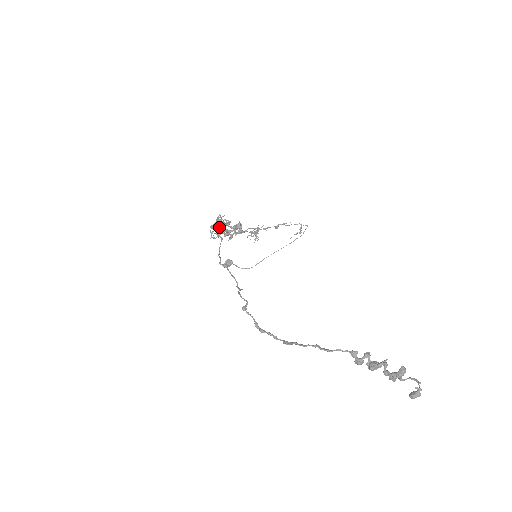
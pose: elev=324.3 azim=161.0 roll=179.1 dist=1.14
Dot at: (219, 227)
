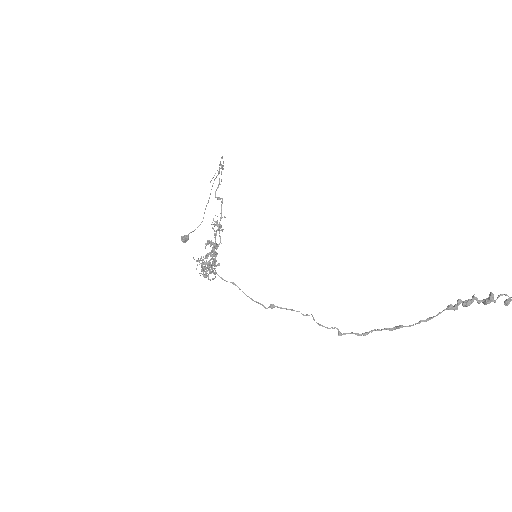
Dot at: occluded
